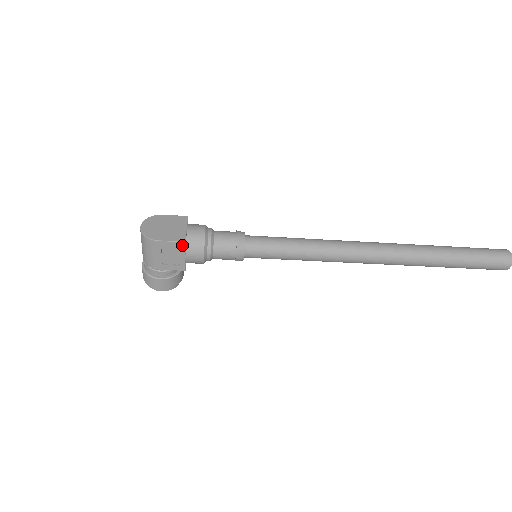
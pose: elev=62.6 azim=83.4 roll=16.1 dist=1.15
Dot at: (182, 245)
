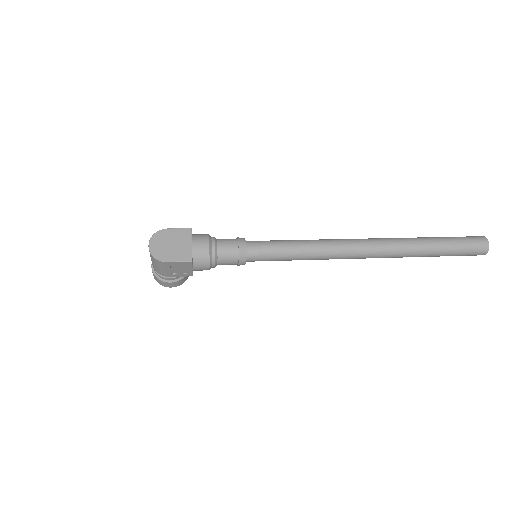
Dot at: (189, 263)
